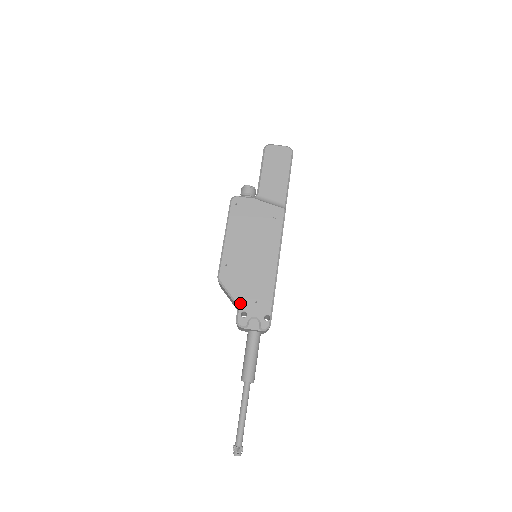
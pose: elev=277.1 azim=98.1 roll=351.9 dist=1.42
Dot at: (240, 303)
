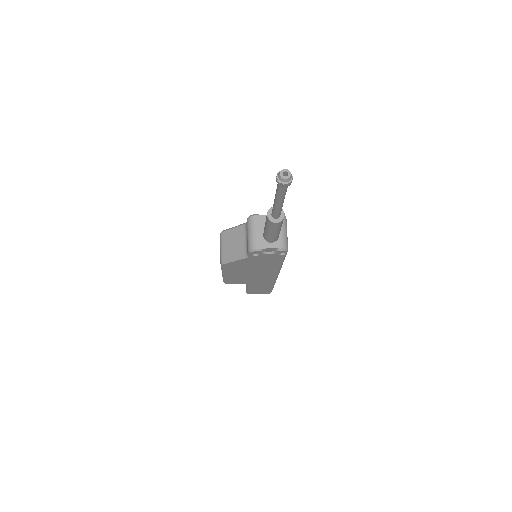
Dot at: occluded
